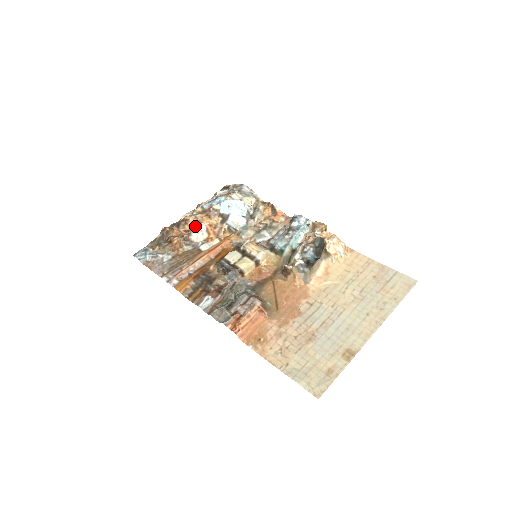
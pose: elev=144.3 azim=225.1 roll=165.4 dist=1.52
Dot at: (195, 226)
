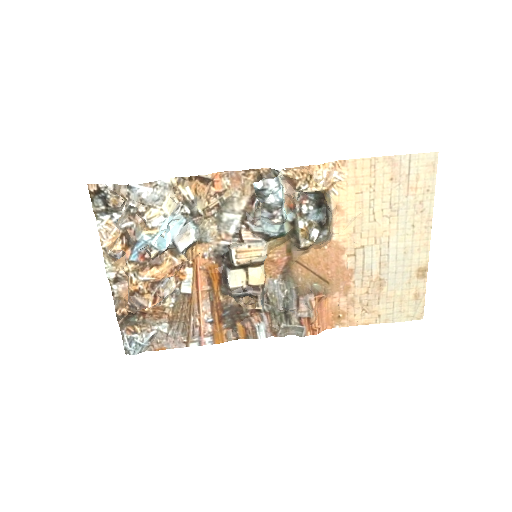
Dot at: (156, 288)
